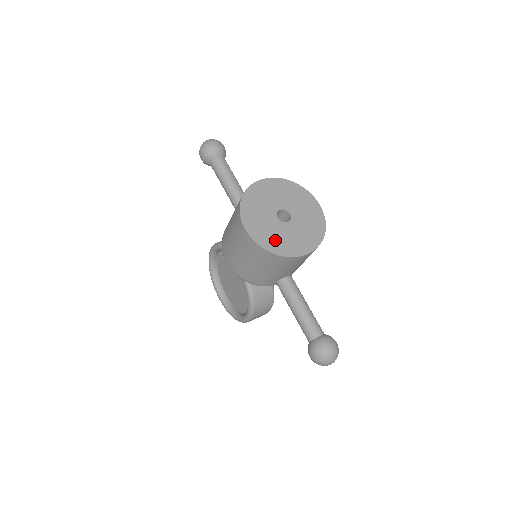
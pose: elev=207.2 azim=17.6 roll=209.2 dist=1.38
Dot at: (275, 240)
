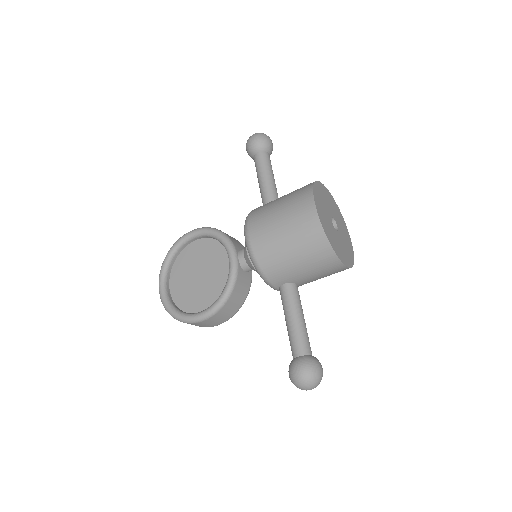
Dot at: (331, 235)
